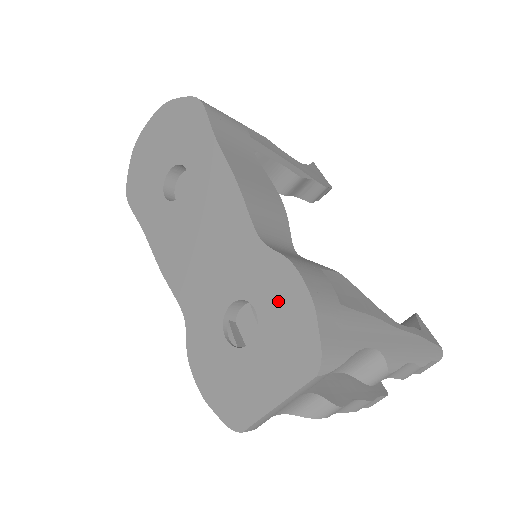
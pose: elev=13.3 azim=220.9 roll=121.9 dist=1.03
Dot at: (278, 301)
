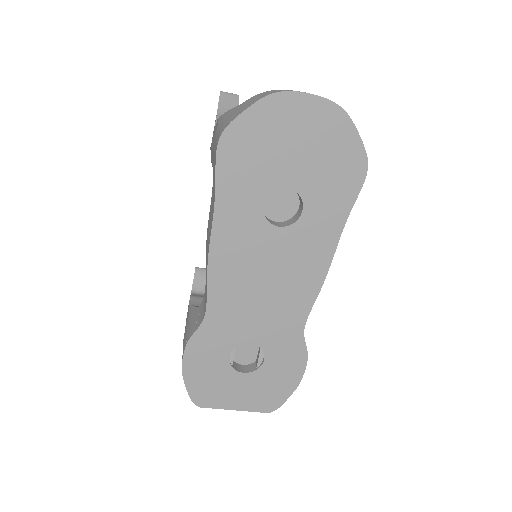
Dot at: (282, 369)
